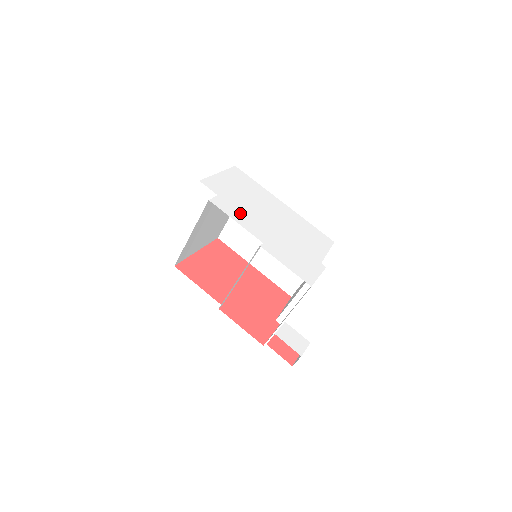
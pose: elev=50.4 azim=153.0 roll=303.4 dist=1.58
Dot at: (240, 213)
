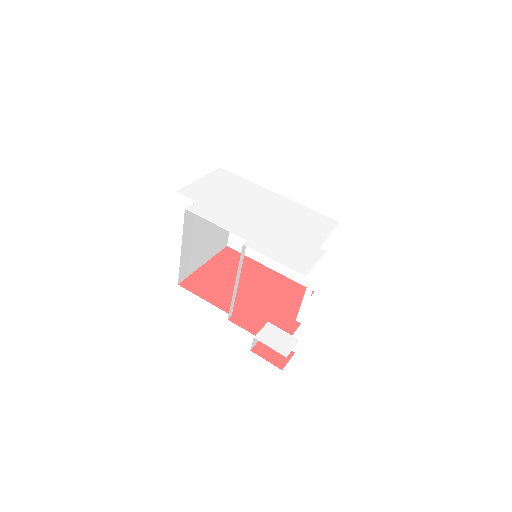
Dot at: (221, 215)
